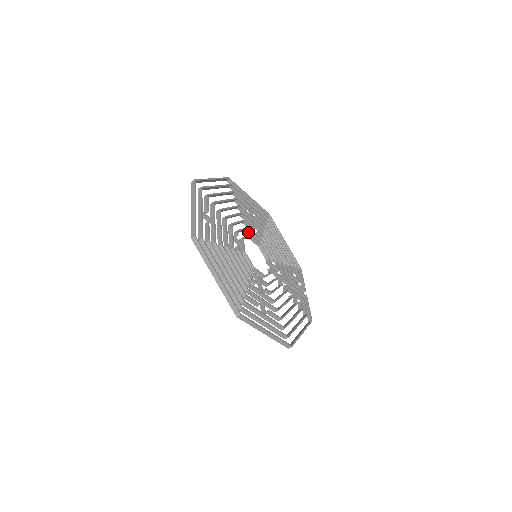
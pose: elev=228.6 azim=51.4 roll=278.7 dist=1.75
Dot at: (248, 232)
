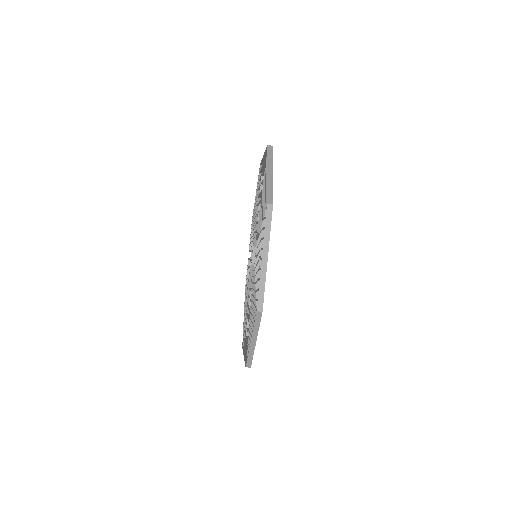
Dot at: occluded
